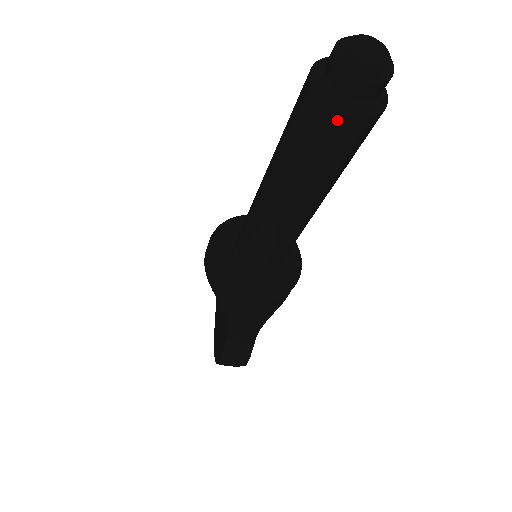
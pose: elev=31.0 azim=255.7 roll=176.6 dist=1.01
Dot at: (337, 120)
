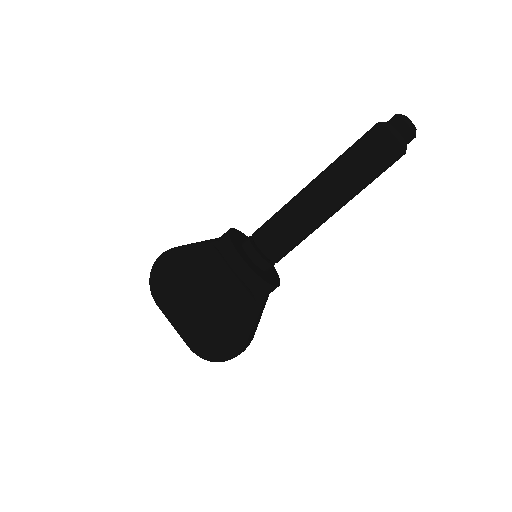
Dot at: (402, 154)
